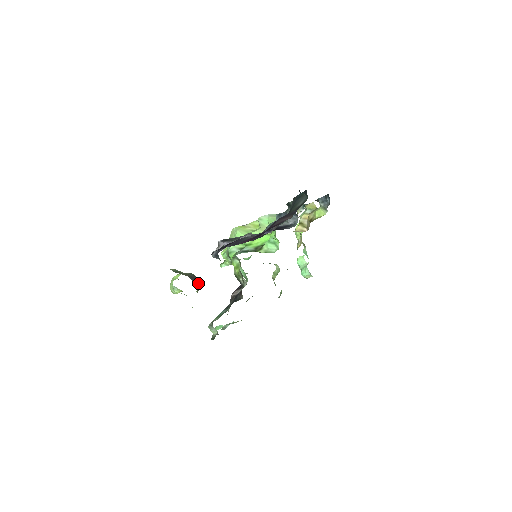
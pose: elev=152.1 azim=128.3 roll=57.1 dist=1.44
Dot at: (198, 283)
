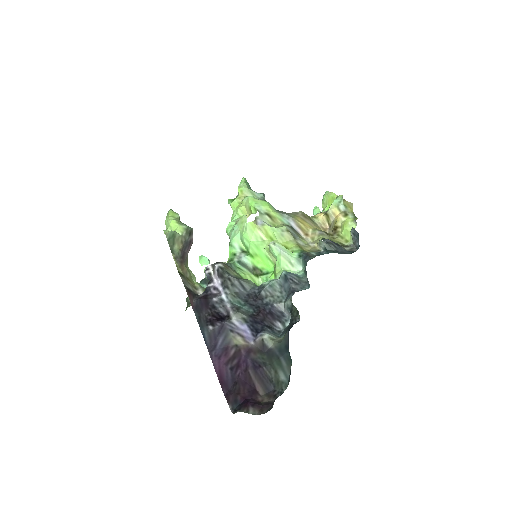
Dot at: (192, 242)
